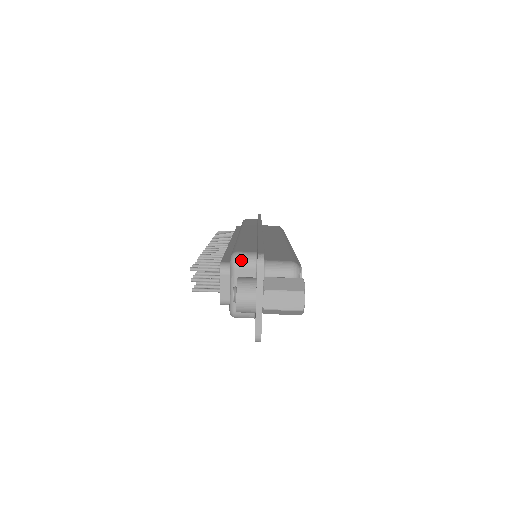
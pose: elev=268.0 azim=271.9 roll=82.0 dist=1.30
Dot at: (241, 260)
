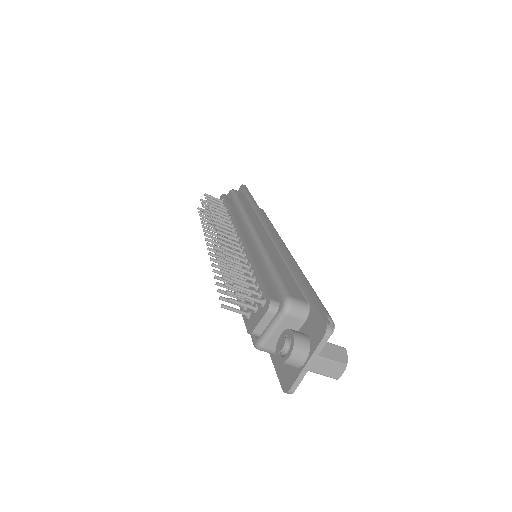
Dot at: (295, 309)
